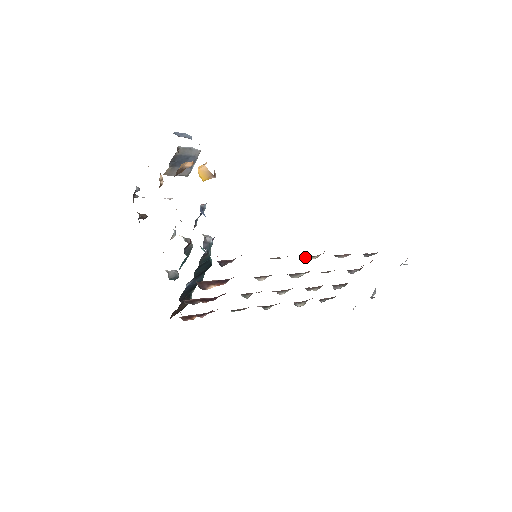
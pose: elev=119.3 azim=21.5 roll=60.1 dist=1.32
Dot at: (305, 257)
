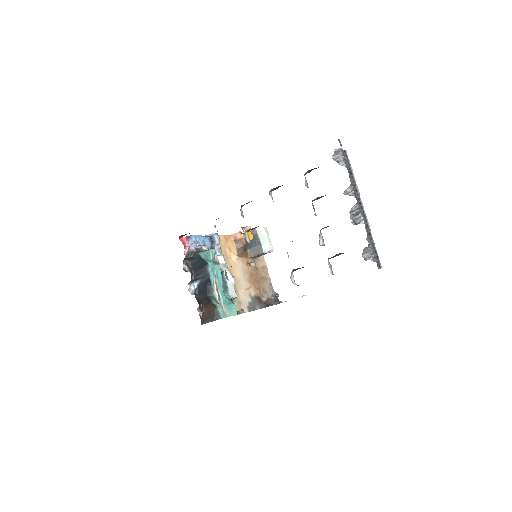
Dot at: occluded
